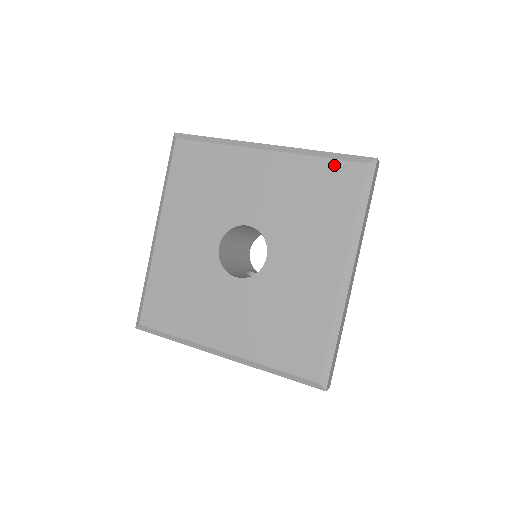
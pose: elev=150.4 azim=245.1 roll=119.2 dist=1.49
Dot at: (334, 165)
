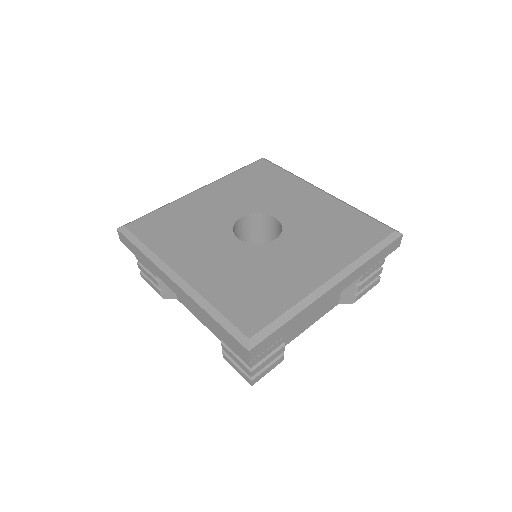
Dot at: (369, 220)
